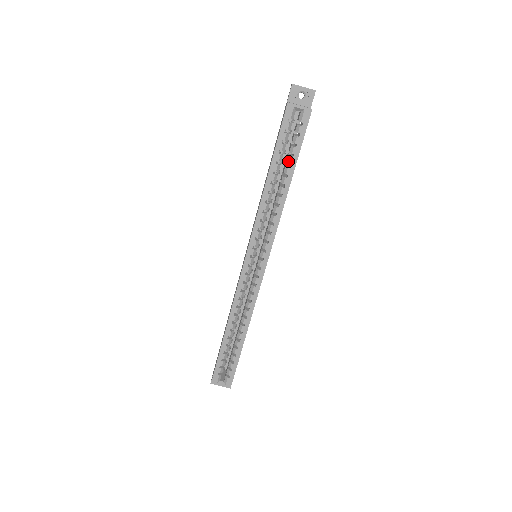
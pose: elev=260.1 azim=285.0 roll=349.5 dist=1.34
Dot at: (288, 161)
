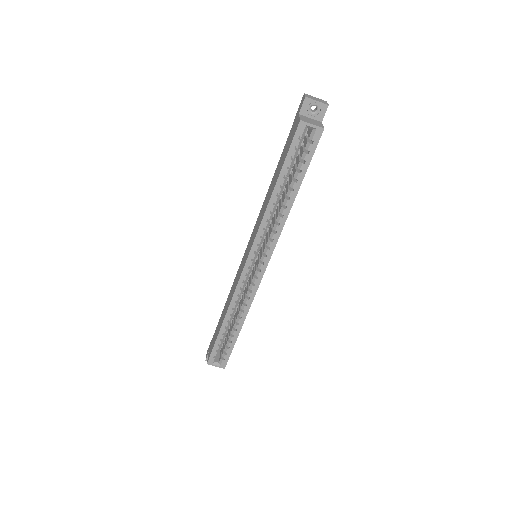
Dot at: (295, 176)
